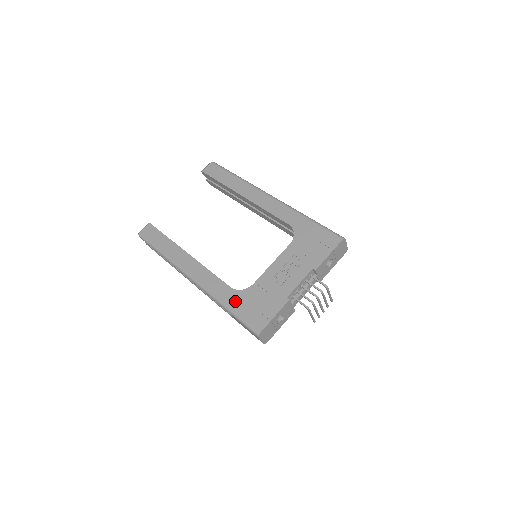
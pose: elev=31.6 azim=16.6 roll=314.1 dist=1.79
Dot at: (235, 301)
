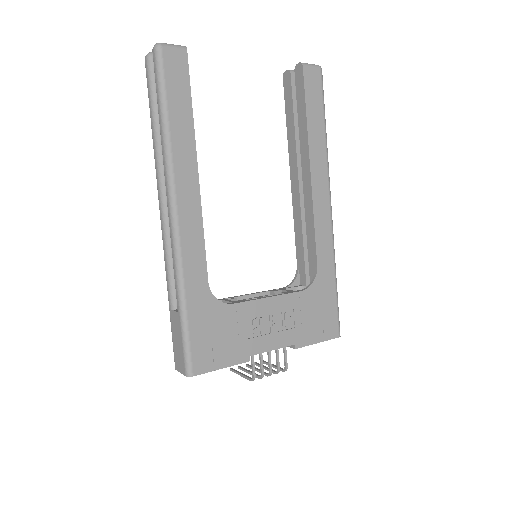
Dot at: (199, 307)
